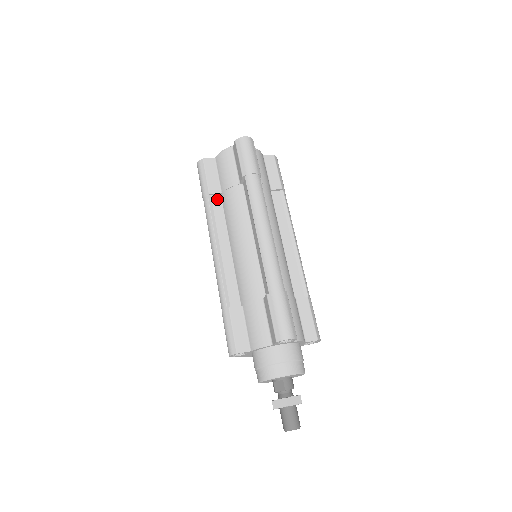
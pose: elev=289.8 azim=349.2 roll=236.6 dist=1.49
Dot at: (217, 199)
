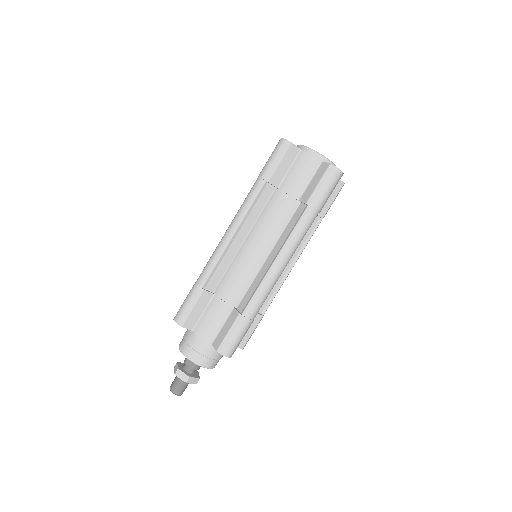
Dot at: (270, 190)
